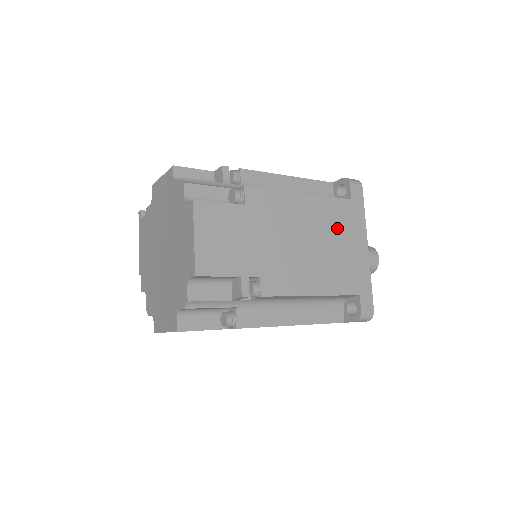
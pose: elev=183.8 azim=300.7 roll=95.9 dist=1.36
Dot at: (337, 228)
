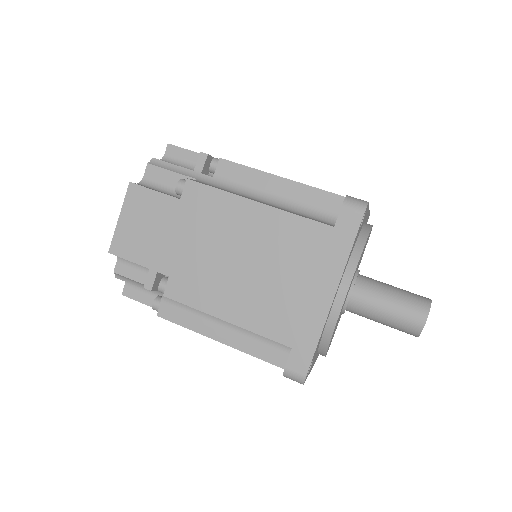
Dot at: (293, 257)
